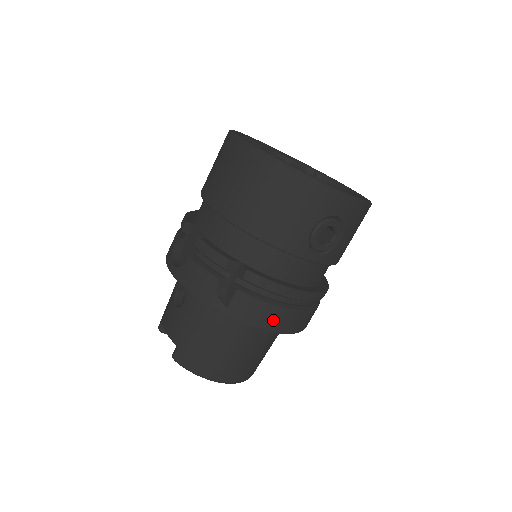
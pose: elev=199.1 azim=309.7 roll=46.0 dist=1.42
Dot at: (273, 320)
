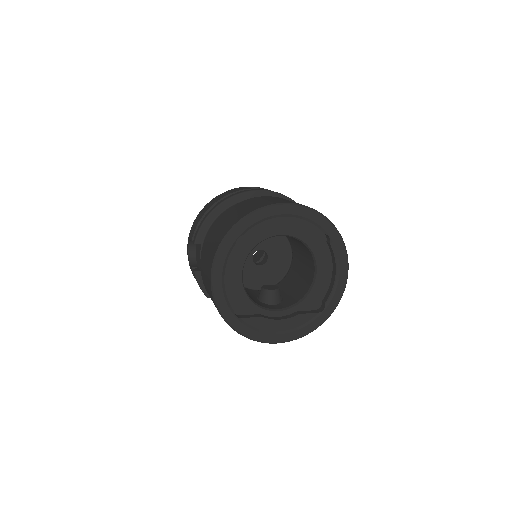
Dot at: occluded
